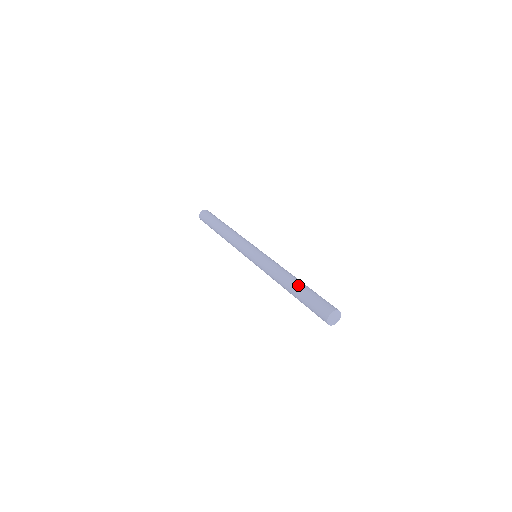
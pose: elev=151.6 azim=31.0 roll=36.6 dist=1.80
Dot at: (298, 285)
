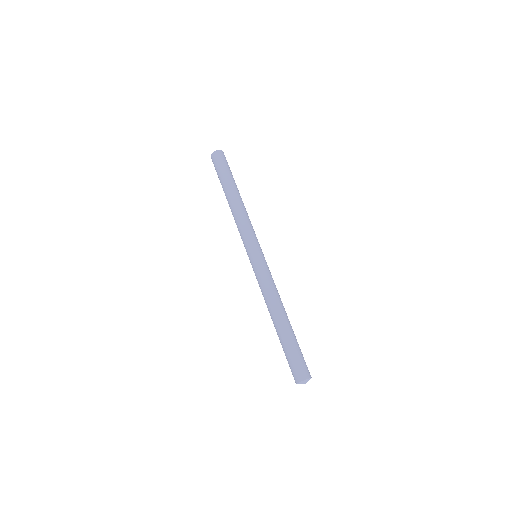
Dot at: (279, 331)
